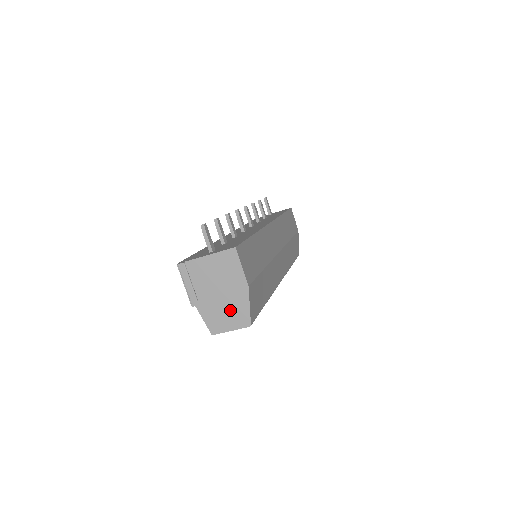
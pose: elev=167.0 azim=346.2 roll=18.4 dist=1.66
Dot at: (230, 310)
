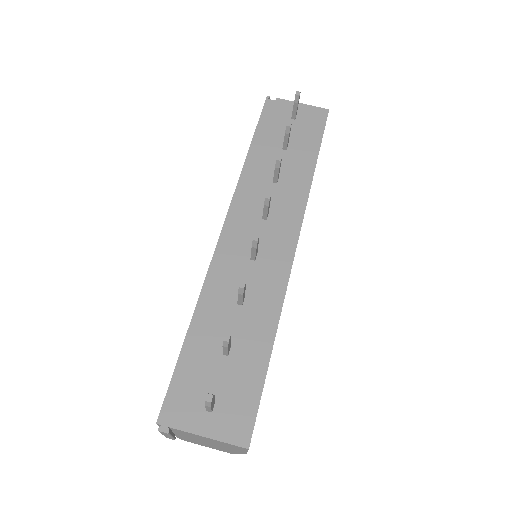
Dot at: (213, 447)
